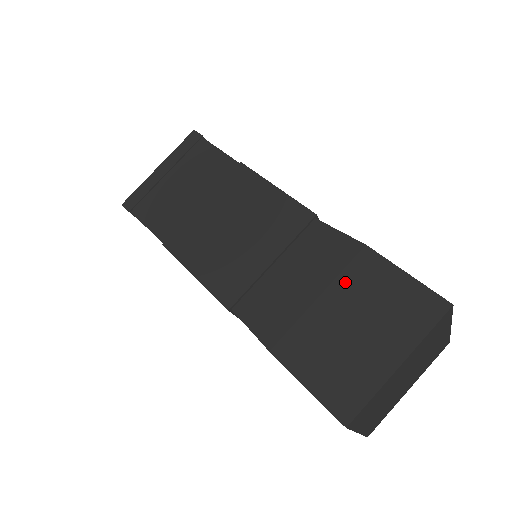
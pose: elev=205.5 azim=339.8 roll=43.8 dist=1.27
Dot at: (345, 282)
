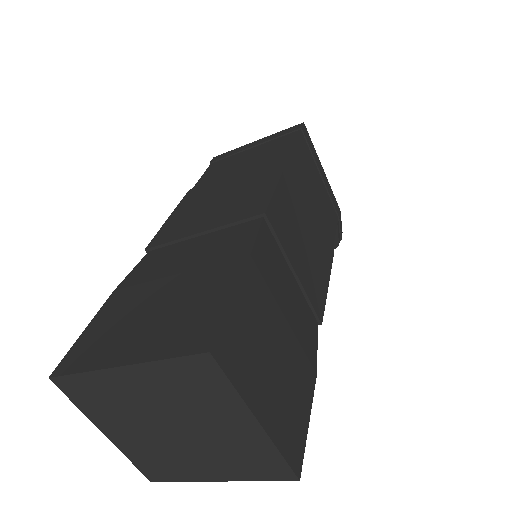
Dot at: (200, 274)
